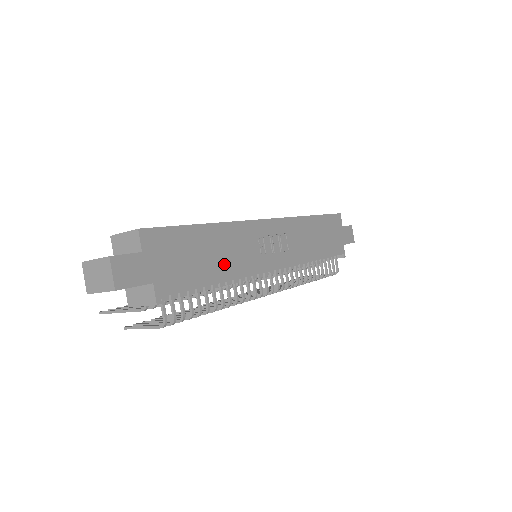
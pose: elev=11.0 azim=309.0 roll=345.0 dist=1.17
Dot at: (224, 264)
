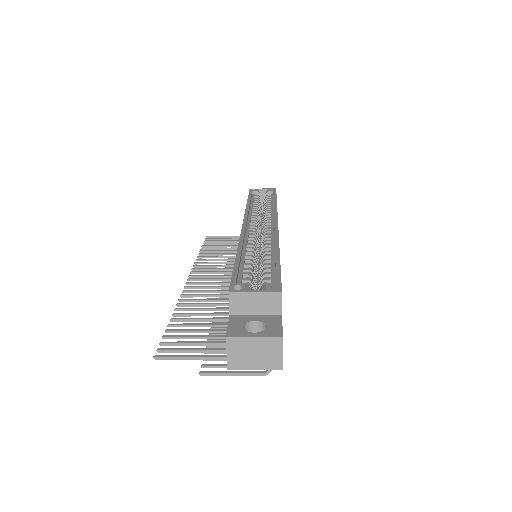
Dot at: occluded
